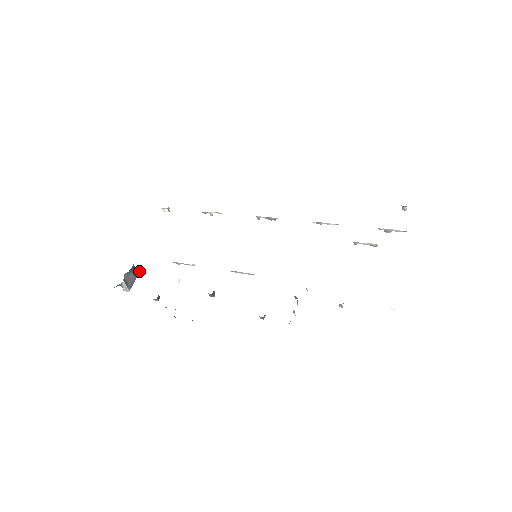
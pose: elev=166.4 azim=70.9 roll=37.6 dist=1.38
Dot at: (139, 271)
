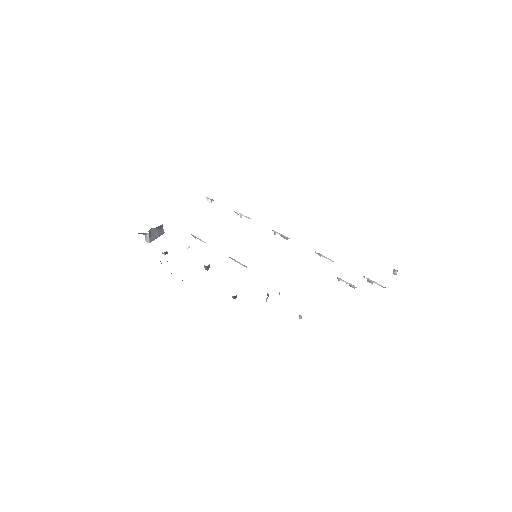
Dot at: (164, 232)
